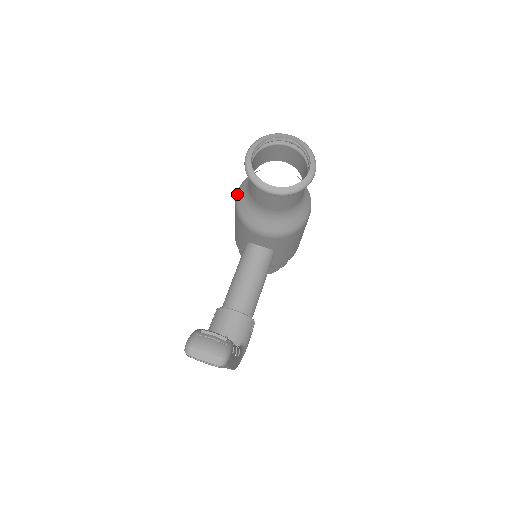
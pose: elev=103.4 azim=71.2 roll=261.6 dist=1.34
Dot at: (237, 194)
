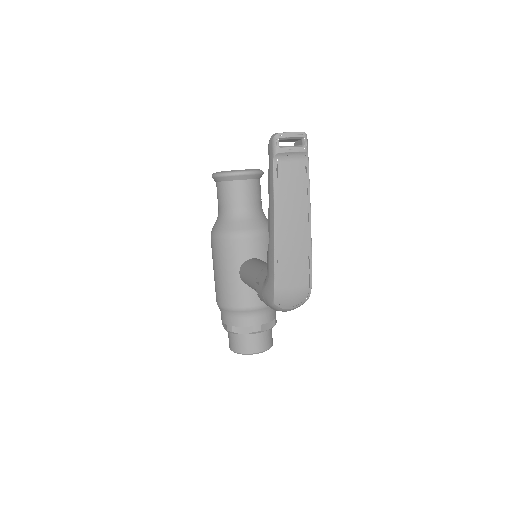
Dot at: (213, 232)
